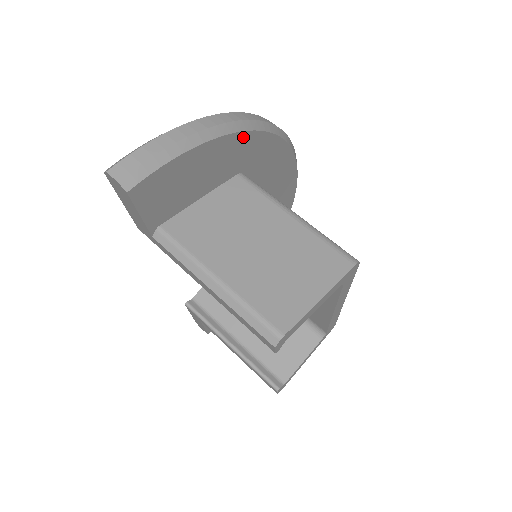
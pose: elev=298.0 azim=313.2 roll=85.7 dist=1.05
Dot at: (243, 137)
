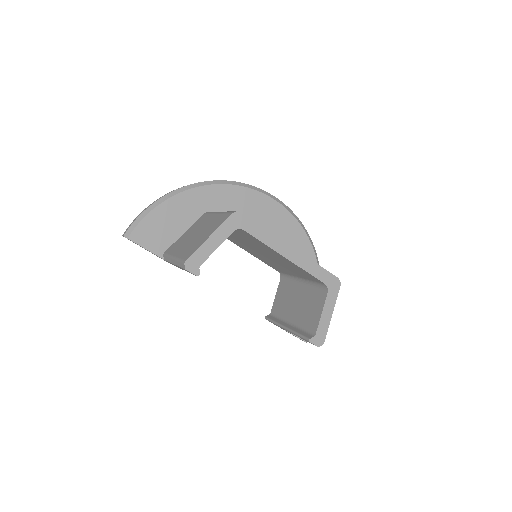
Dot at: (188, 194)
